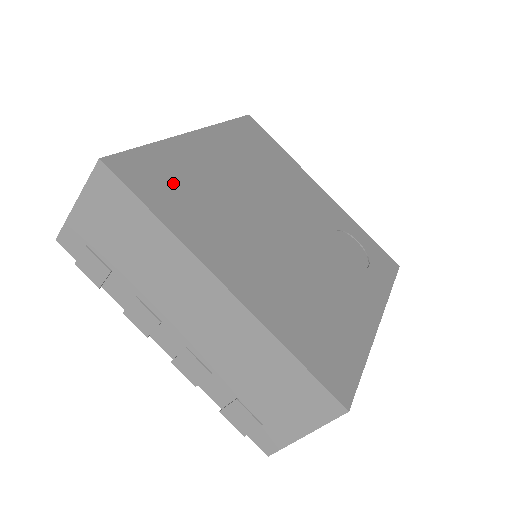
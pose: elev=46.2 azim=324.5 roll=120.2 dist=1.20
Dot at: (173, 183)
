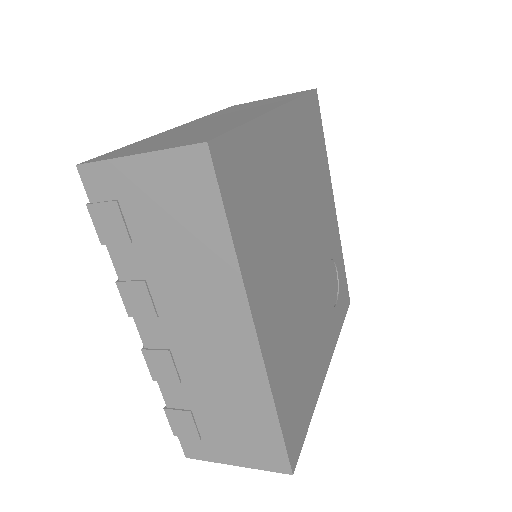
Dot at: (252, 189)
